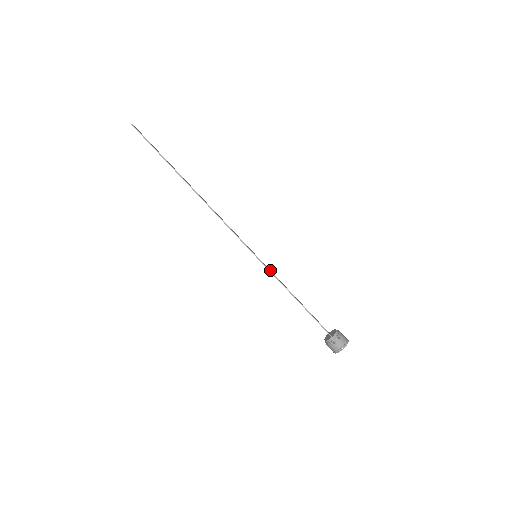
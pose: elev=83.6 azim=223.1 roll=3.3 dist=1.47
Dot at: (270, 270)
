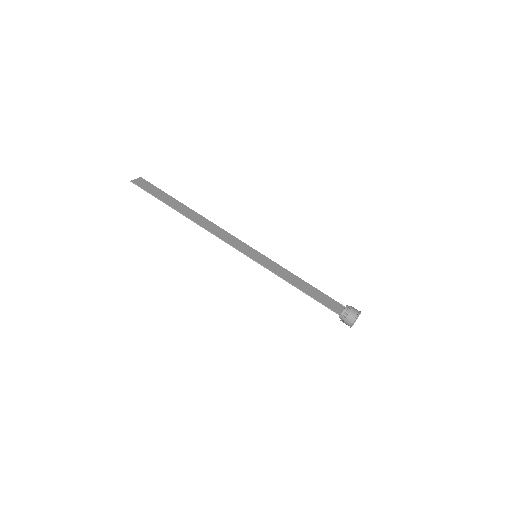
Dot at: (275, 263)
